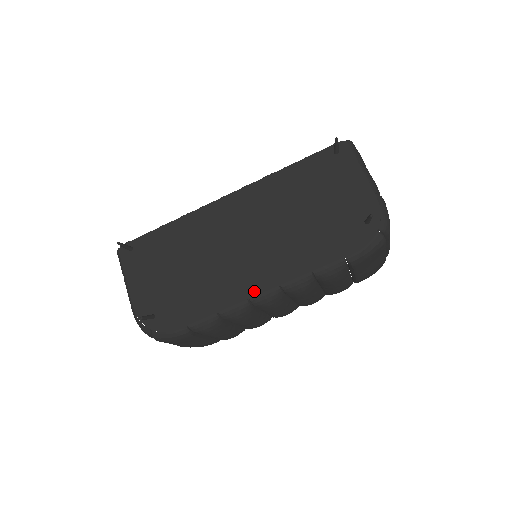
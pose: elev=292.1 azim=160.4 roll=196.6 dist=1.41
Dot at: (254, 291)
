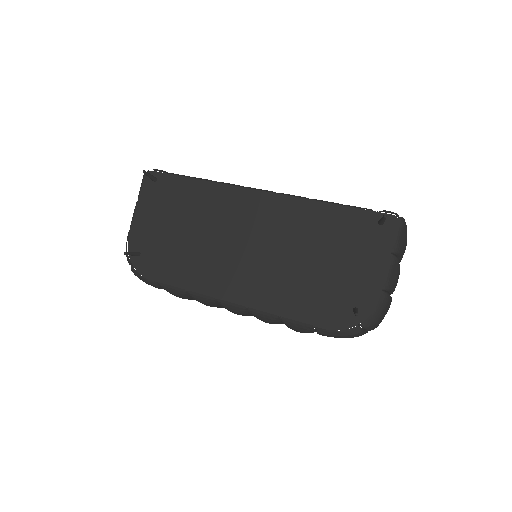
Dot at: (225, 295)
